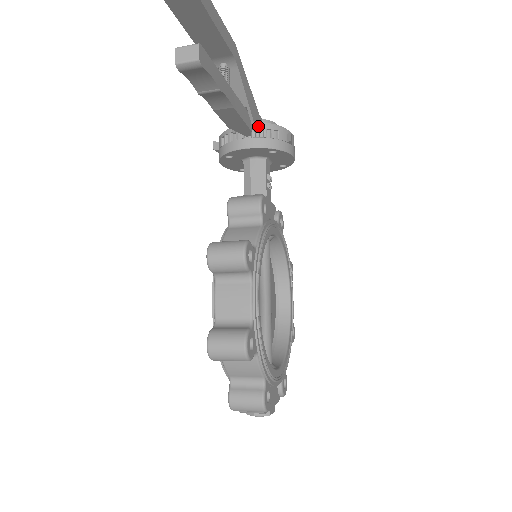
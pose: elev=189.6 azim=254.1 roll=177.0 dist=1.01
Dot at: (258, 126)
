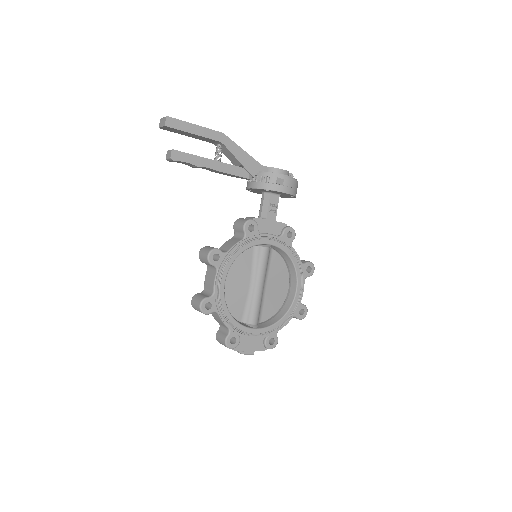
Dot at: (257, 174)
